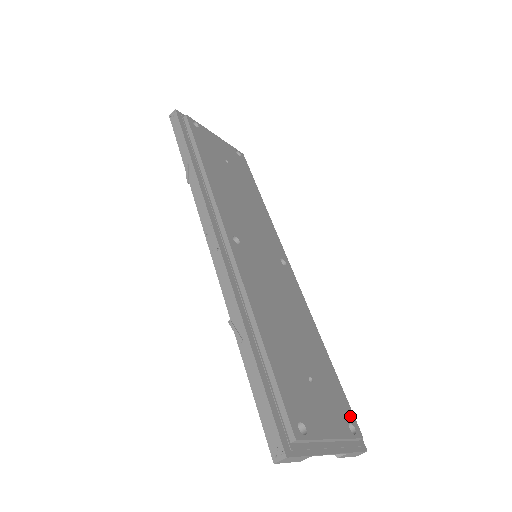
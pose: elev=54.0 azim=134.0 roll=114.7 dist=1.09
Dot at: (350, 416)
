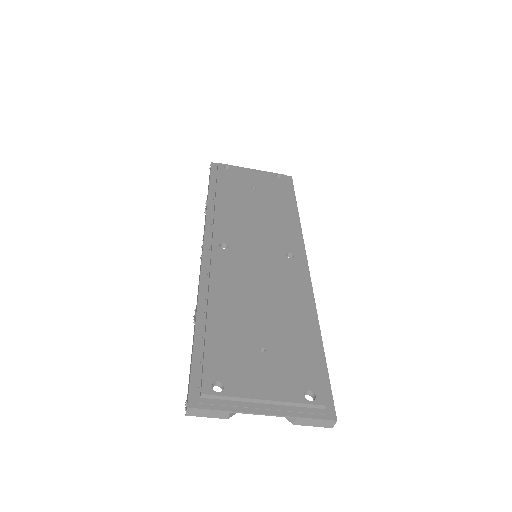
Dot at: (314, 384)
